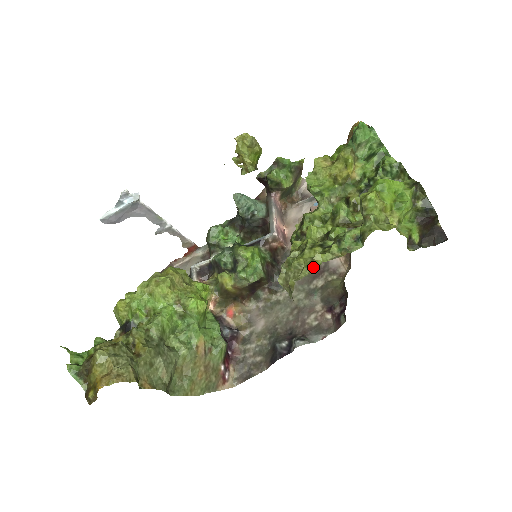
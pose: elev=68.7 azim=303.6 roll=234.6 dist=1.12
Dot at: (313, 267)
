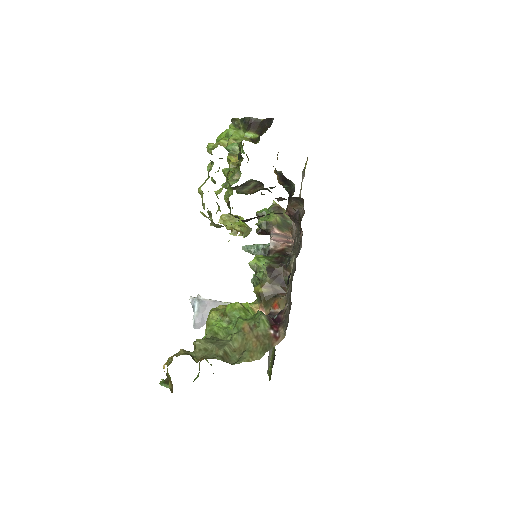
Dot at: occluded
